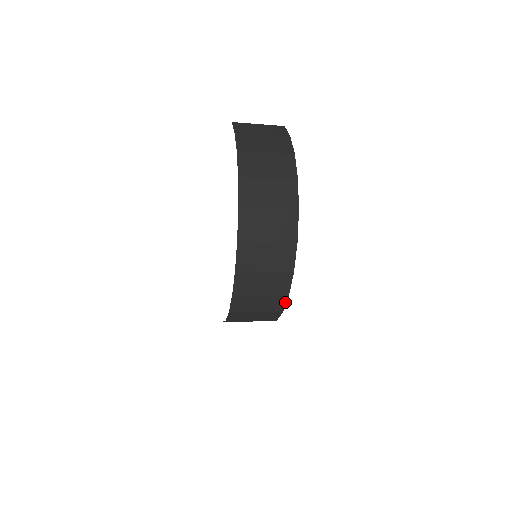
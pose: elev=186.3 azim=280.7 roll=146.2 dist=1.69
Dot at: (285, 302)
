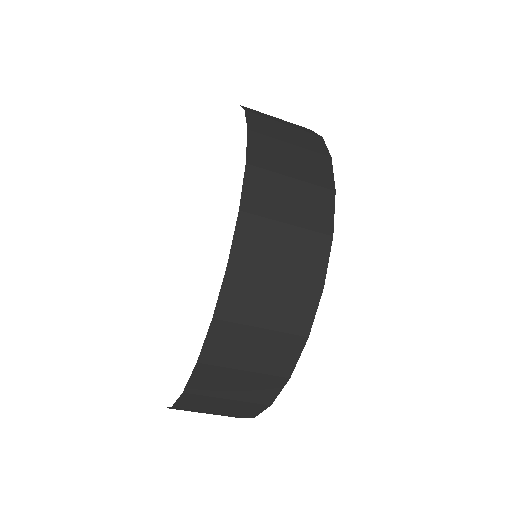
Dot at: (315, 306)
